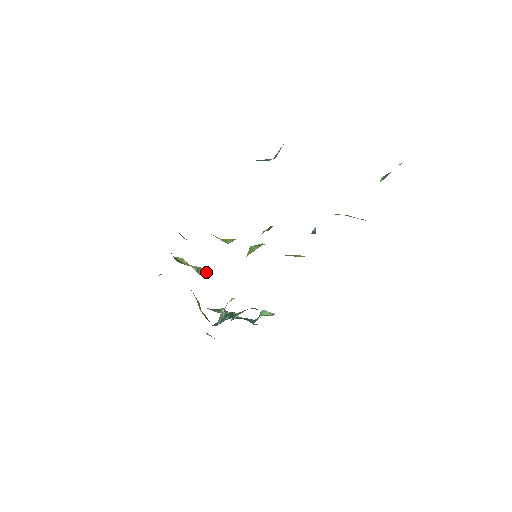
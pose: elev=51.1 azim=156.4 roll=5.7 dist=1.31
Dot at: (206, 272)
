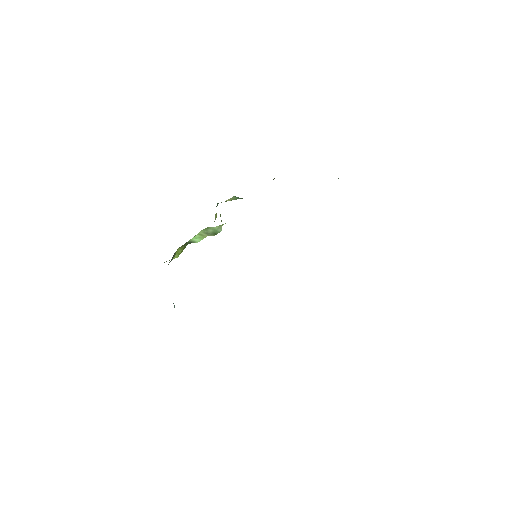
Dot at: occluded
